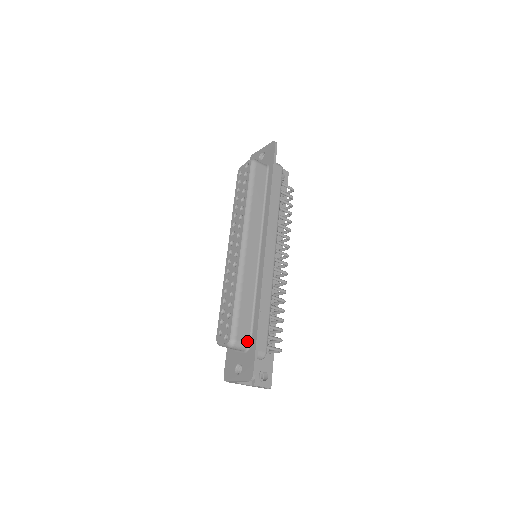
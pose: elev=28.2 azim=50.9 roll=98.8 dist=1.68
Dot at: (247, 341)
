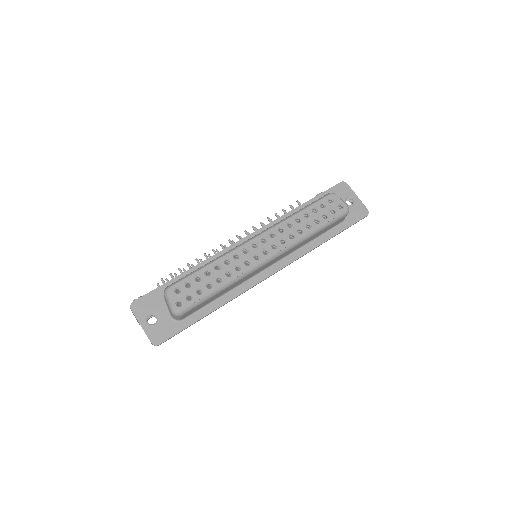
Dot at: (184, 317)
